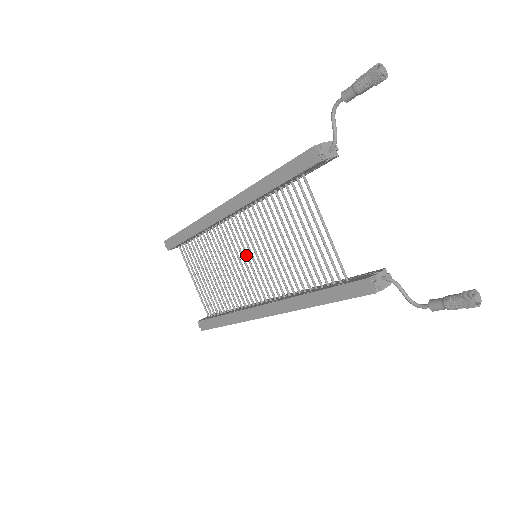
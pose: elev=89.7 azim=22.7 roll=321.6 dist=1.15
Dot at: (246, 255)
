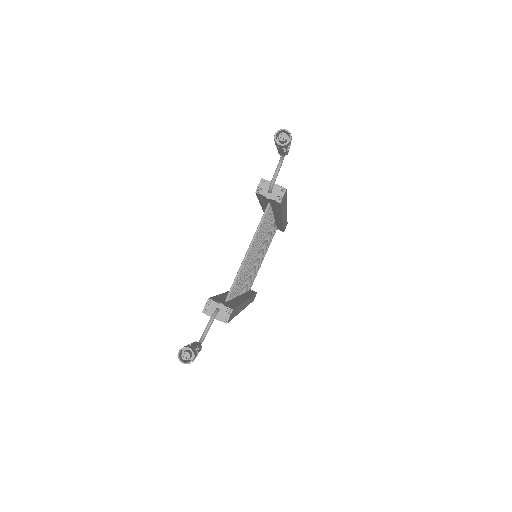
Dot at: occluded
